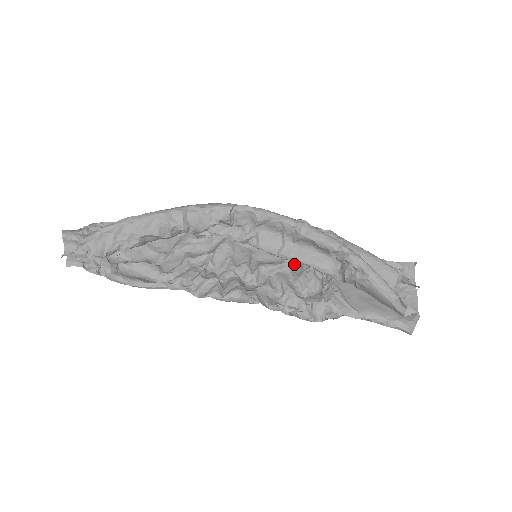
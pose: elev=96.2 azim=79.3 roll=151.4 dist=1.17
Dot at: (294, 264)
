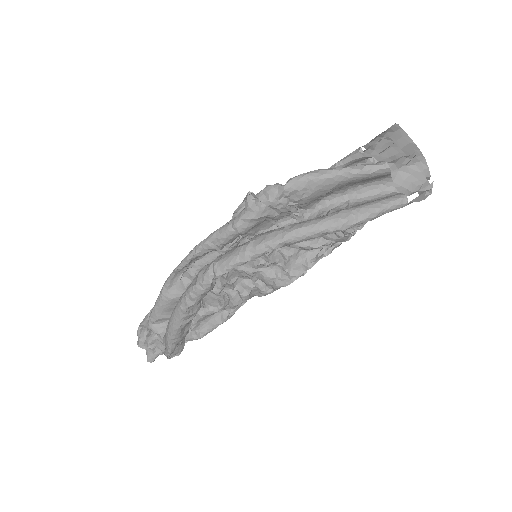
Dot at: (285, 226)
